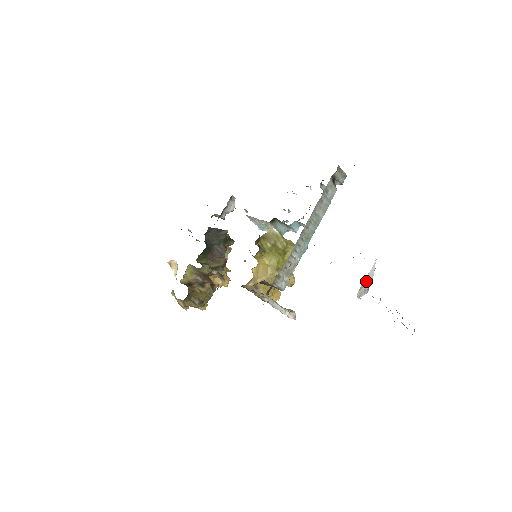
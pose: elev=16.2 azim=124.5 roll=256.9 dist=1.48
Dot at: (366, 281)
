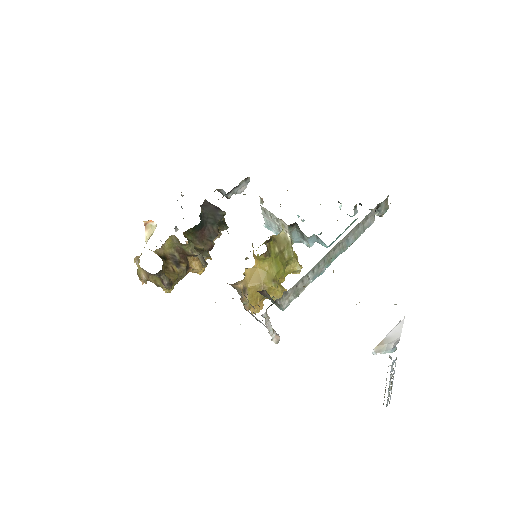
Dot at: (390, 337)
